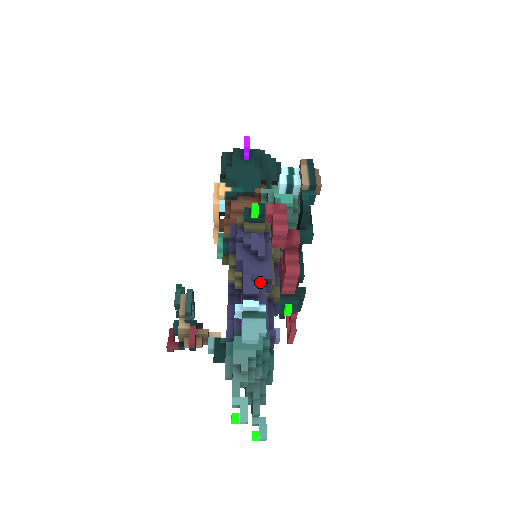
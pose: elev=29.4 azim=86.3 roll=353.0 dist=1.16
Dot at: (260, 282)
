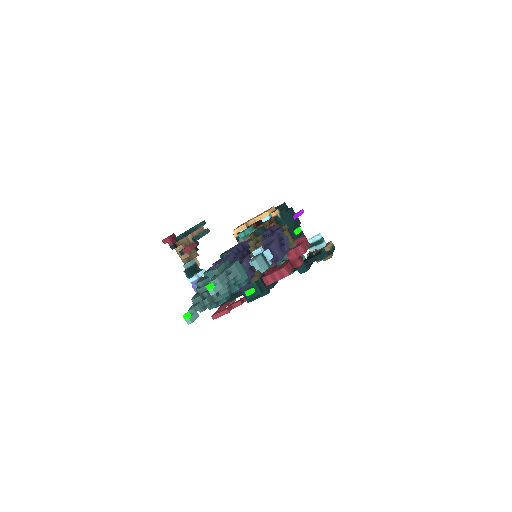
Dot at: (276, 254)
